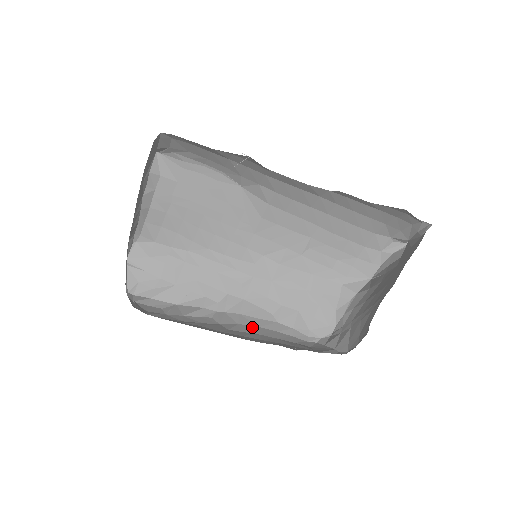
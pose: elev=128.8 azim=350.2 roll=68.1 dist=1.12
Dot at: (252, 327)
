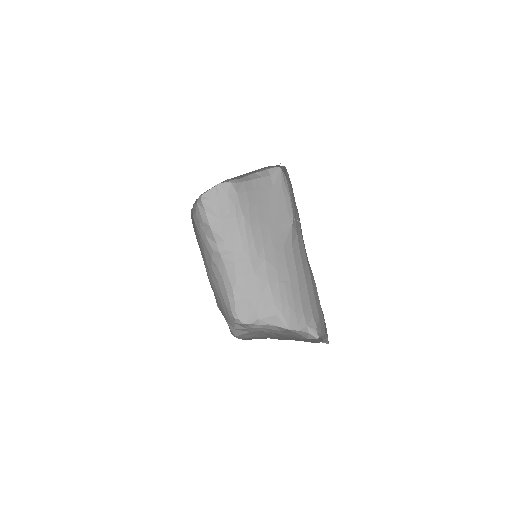
Dot at: (221, 277)
